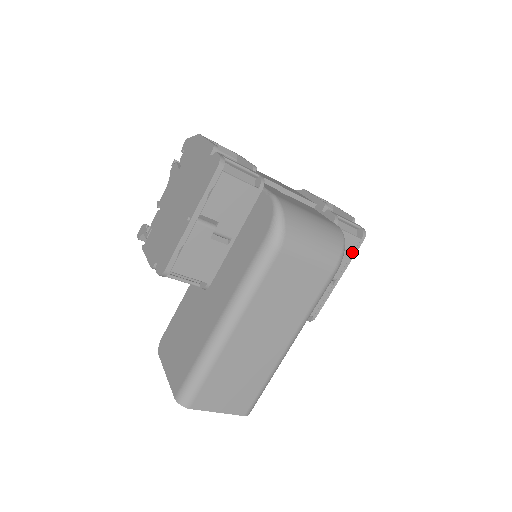
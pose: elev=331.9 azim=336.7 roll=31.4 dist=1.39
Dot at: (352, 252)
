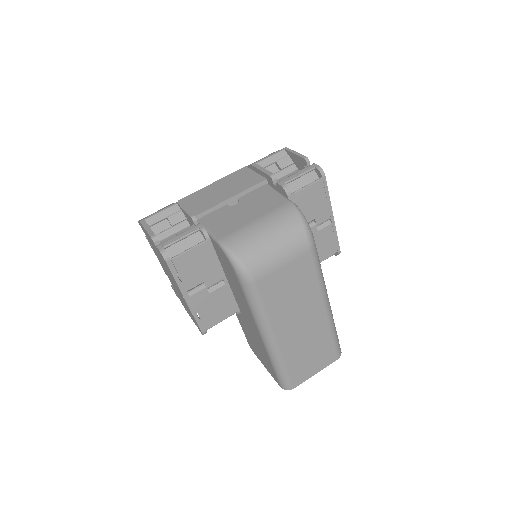
Dot at: (324, 192)
